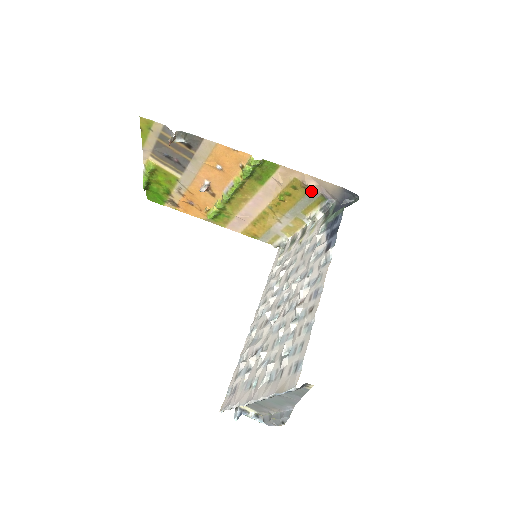
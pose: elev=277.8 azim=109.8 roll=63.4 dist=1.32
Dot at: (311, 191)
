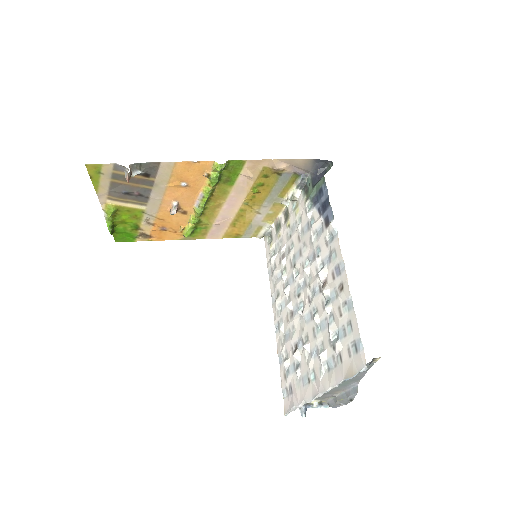
Dot at: (283, 173)
